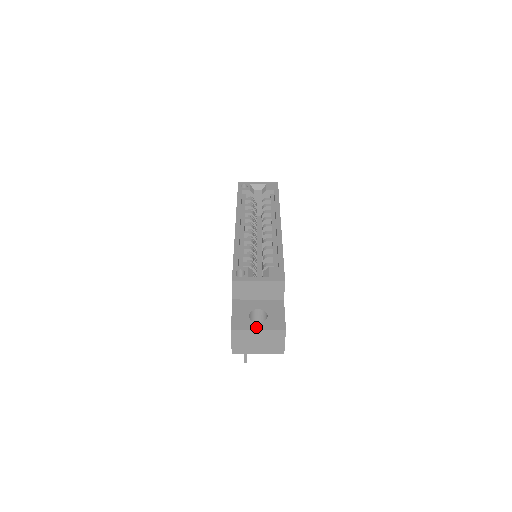
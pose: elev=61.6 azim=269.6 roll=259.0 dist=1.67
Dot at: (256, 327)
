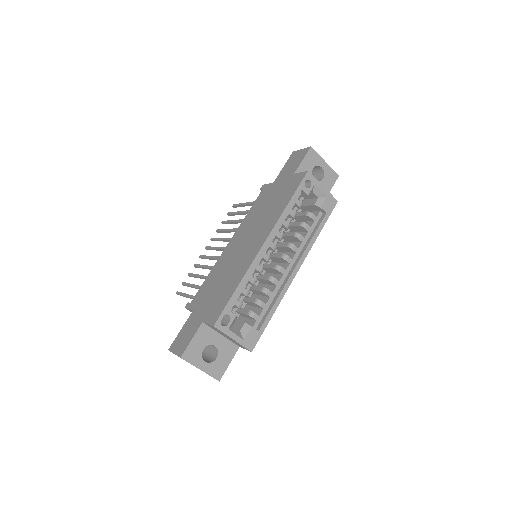
Dot at: (201, 366)
